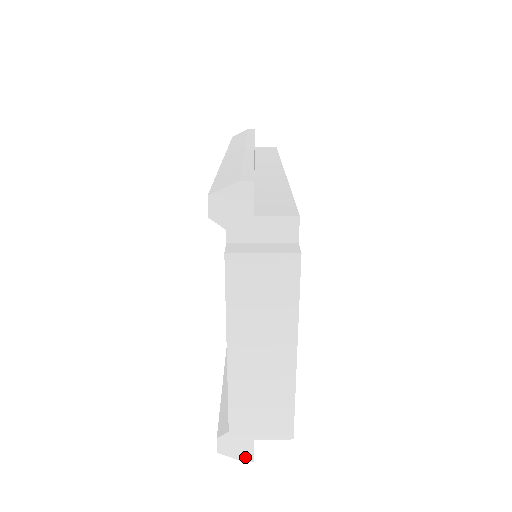
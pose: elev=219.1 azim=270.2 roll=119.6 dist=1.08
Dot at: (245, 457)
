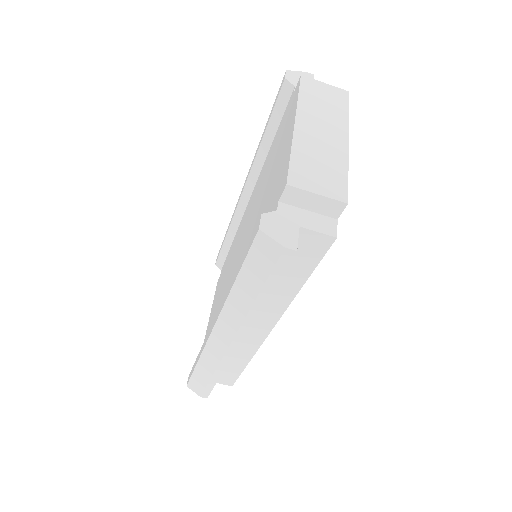
Dot at: (288, 243)
